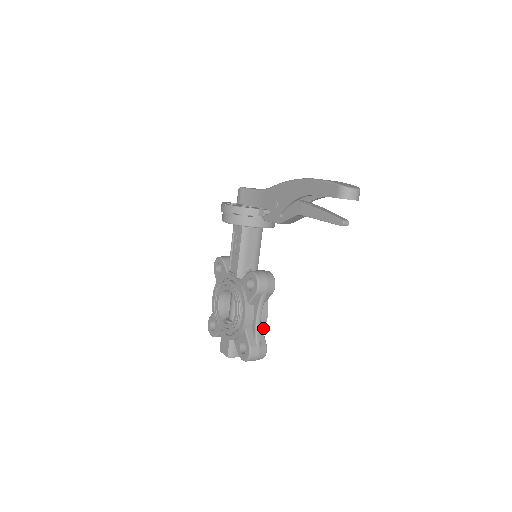
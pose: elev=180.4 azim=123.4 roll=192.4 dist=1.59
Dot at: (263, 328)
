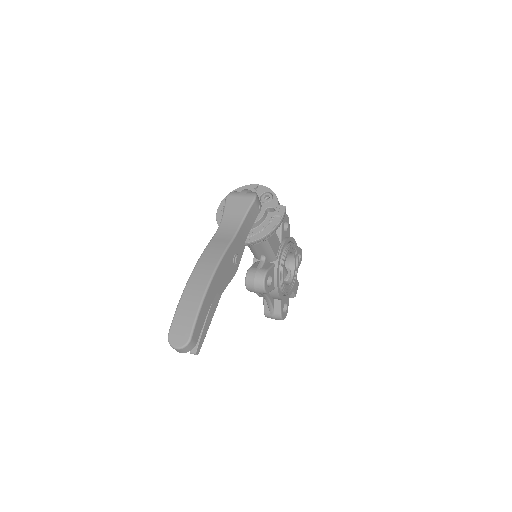
Dot at: occluded
